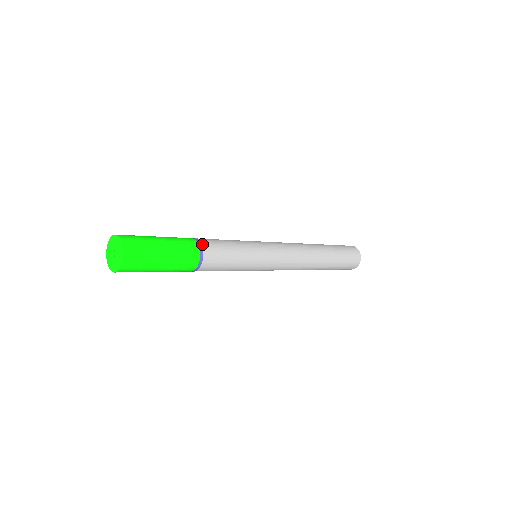
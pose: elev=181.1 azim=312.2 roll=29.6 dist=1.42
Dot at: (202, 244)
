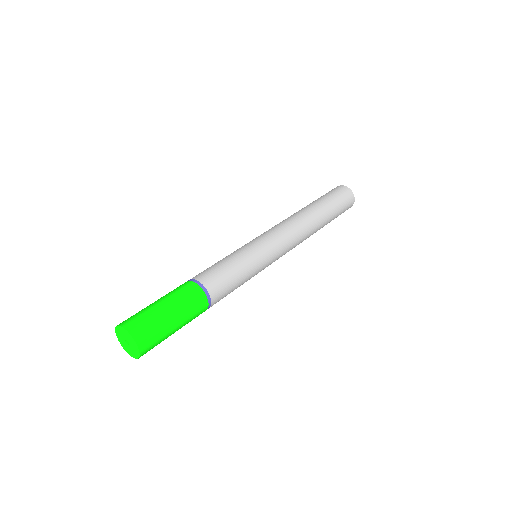
Dot at: (209, 292)
